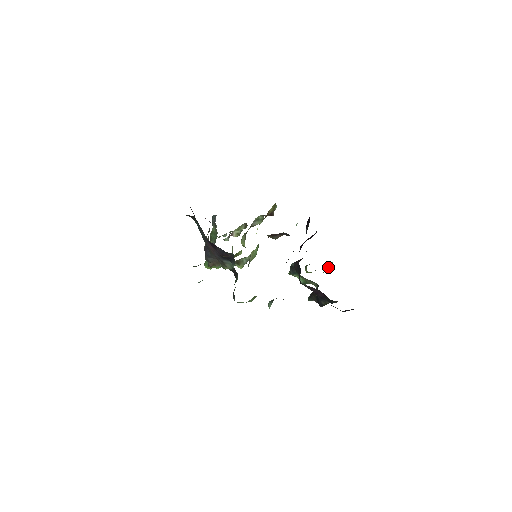
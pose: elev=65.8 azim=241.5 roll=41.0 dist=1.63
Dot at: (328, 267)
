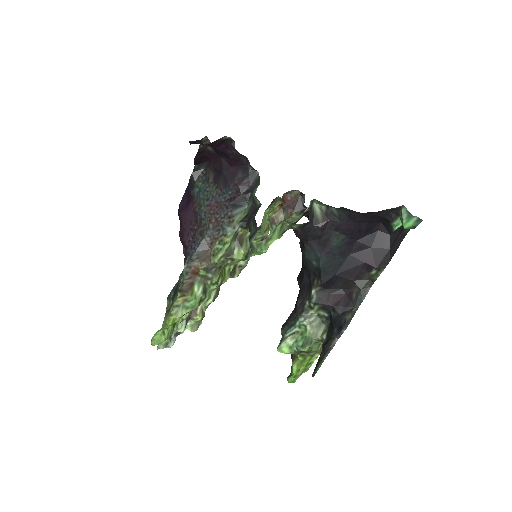
Dot at: occluded
